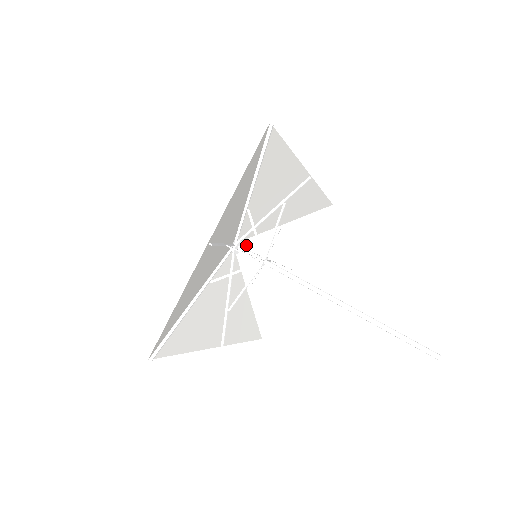
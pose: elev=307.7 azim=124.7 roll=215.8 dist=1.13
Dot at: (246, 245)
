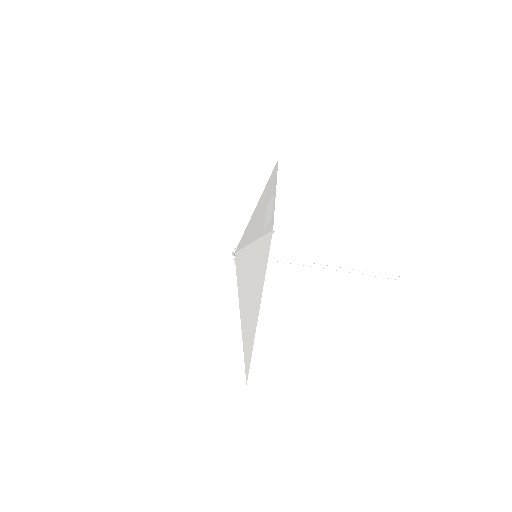
Dot at: occluded
